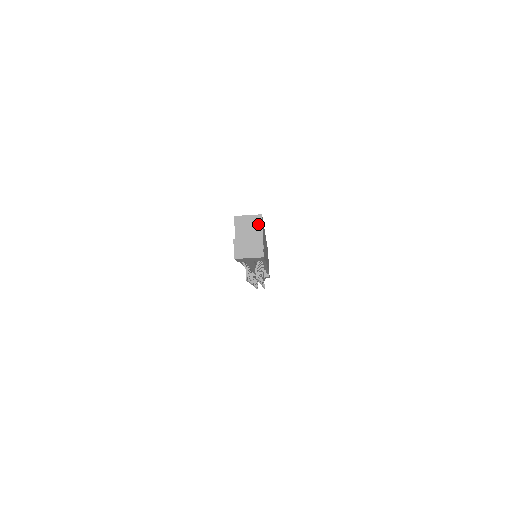
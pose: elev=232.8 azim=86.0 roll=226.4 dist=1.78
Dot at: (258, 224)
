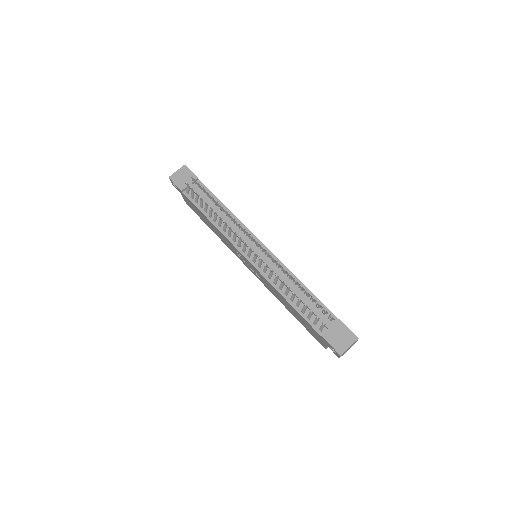
Dot at: occluded
